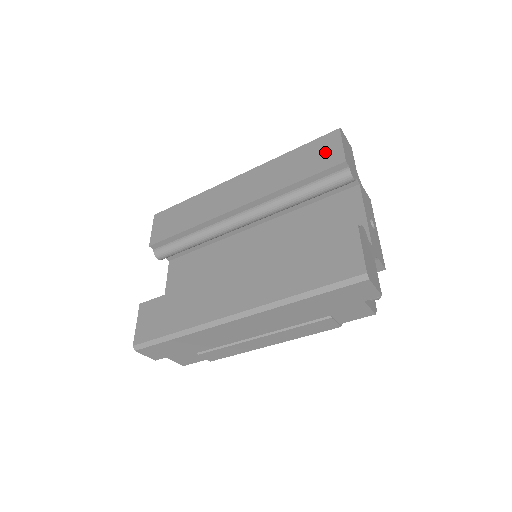
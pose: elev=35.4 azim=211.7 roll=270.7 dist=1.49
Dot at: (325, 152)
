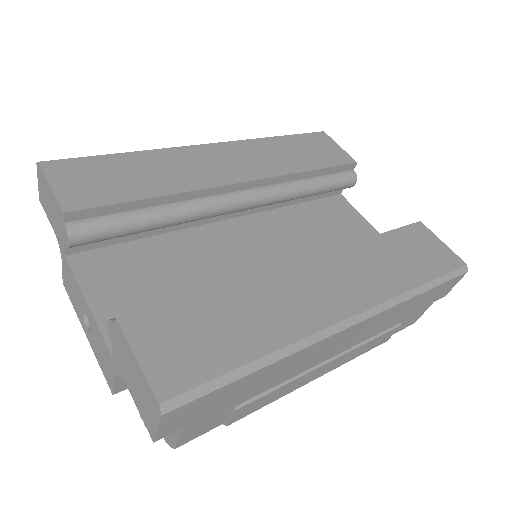
Dot at: (326, 148)
